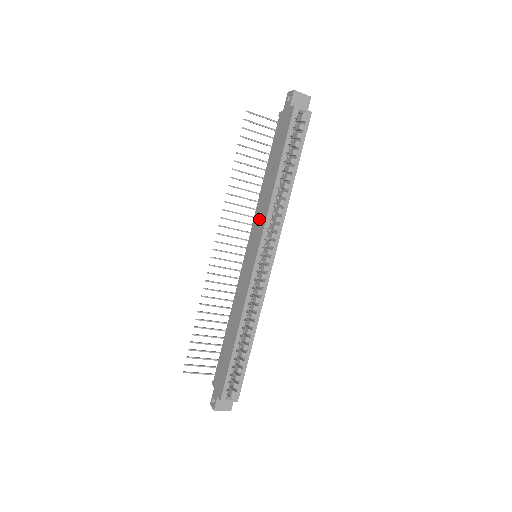
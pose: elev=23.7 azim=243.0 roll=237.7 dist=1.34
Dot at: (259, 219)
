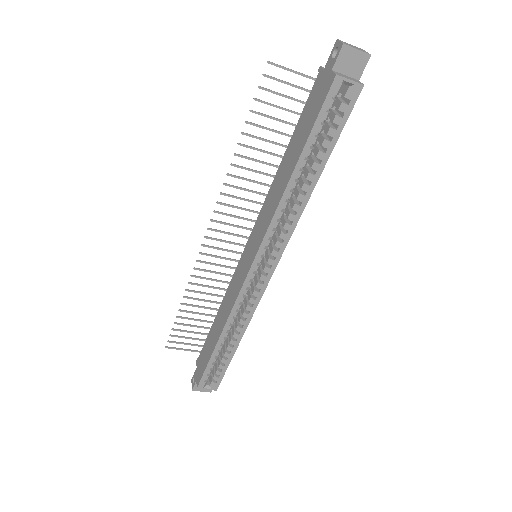
Dot at: (264, 217)
